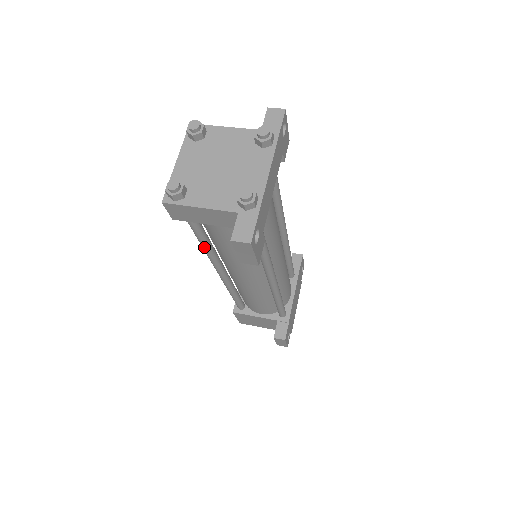
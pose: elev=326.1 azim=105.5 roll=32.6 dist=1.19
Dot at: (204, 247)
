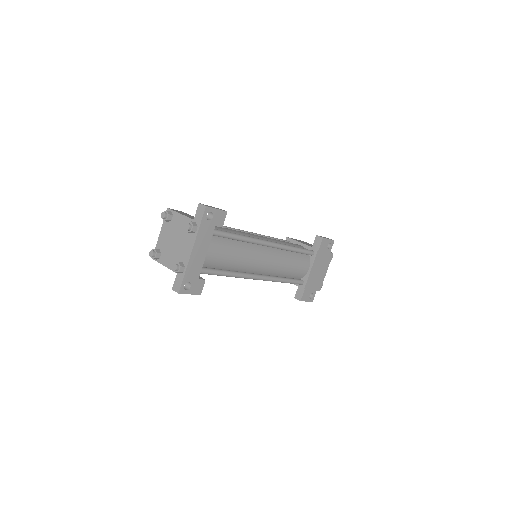
Dot at: occluded
